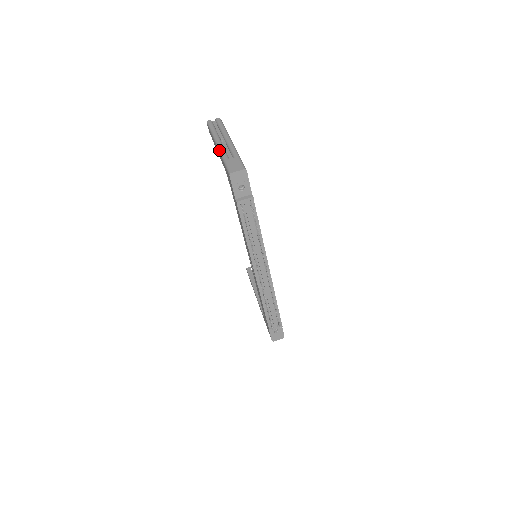
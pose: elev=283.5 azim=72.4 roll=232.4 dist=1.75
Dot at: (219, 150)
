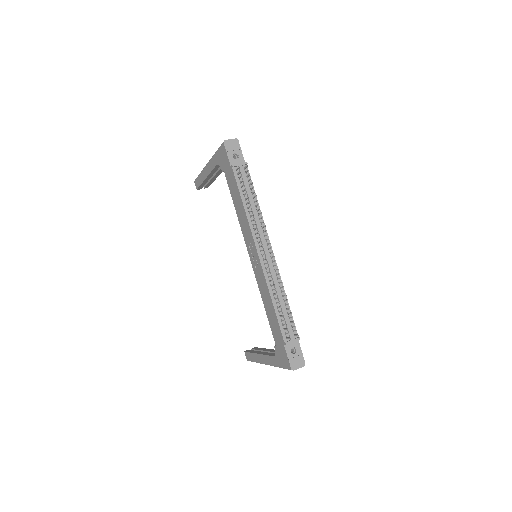
Dot at: (210, 159)
